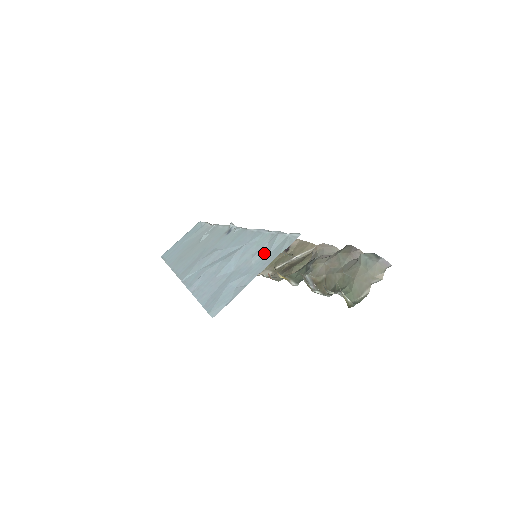
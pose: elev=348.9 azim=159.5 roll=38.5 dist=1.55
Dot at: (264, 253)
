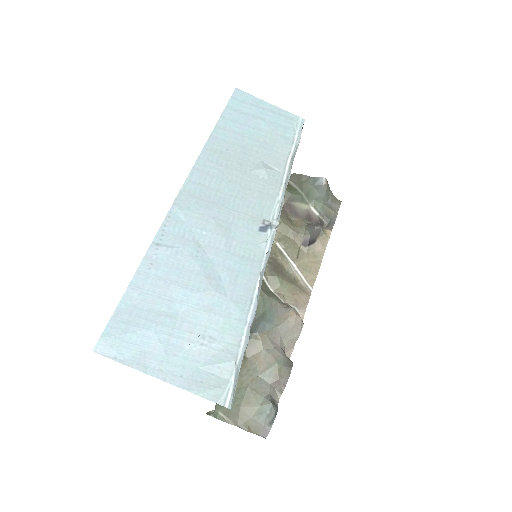
Dot at: (203, 356)
